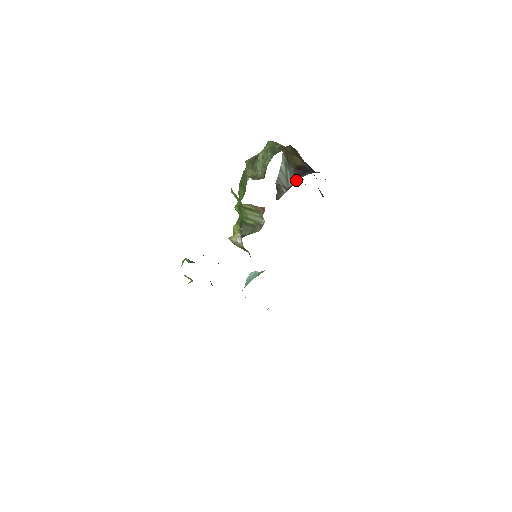
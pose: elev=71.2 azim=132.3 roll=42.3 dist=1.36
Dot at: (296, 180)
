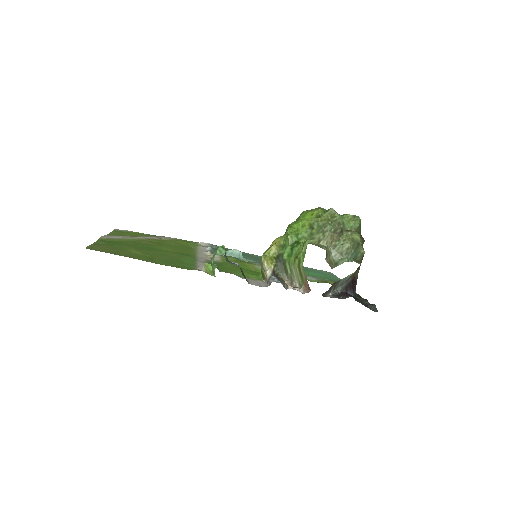
Dot at: (344, 290)
